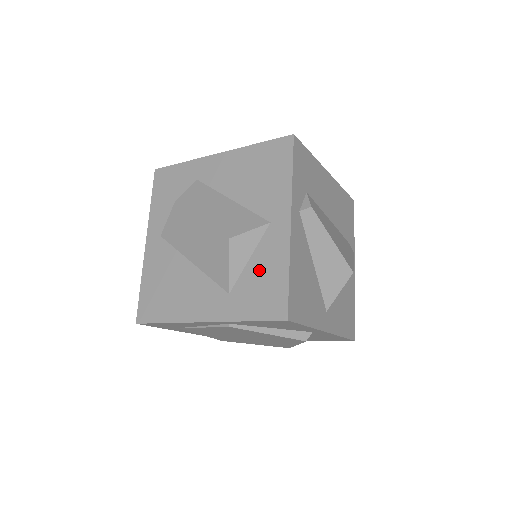
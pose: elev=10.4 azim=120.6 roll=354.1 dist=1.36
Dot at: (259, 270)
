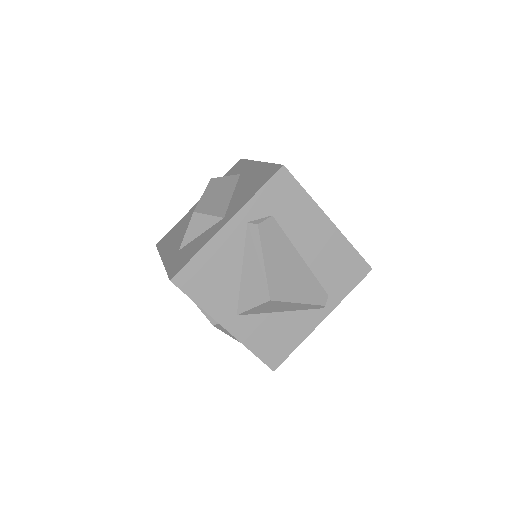
Dot at: (195, 244)
